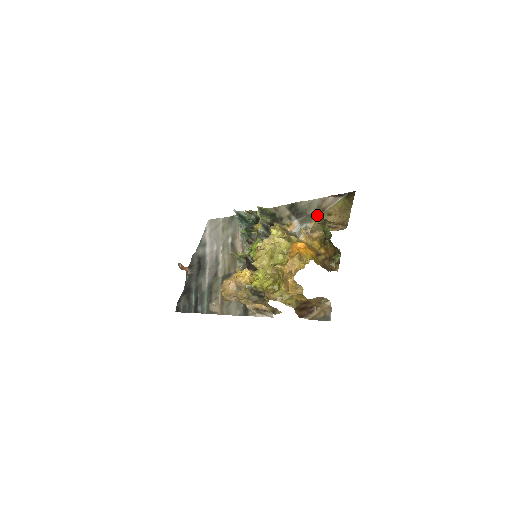
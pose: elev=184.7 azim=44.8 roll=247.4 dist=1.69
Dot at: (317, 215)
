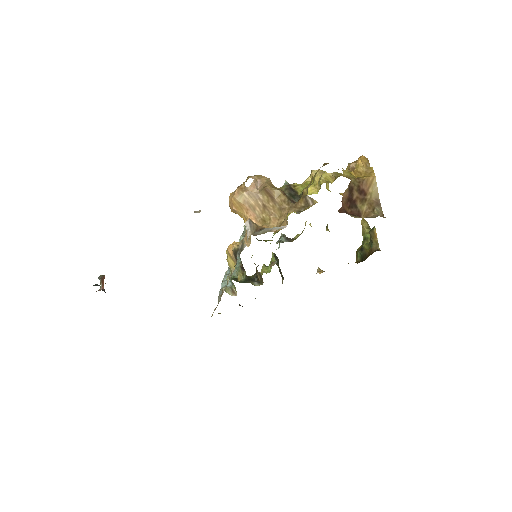
Dot at: occluded
